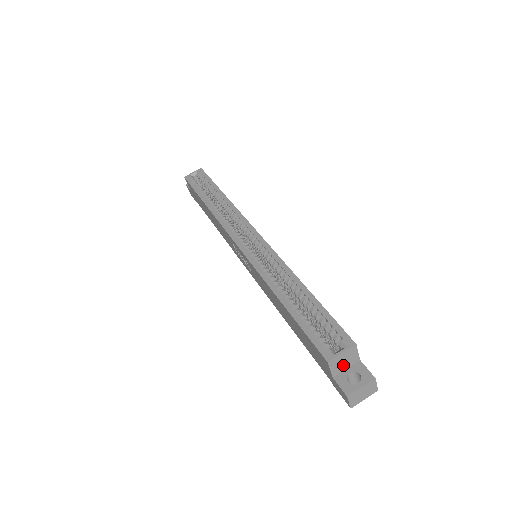
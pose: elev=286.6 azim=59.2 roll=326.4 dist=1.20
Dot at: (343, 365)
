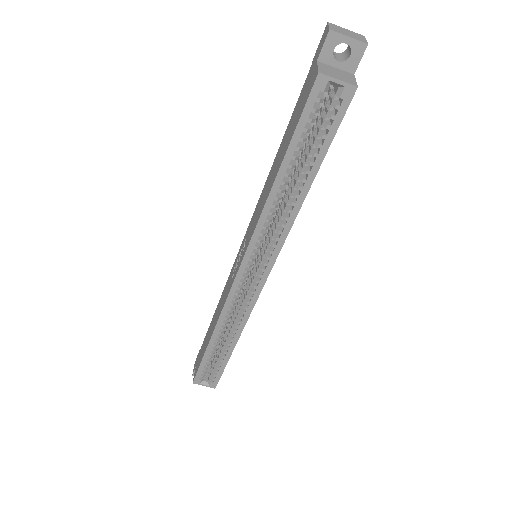
Dot at: occluded
